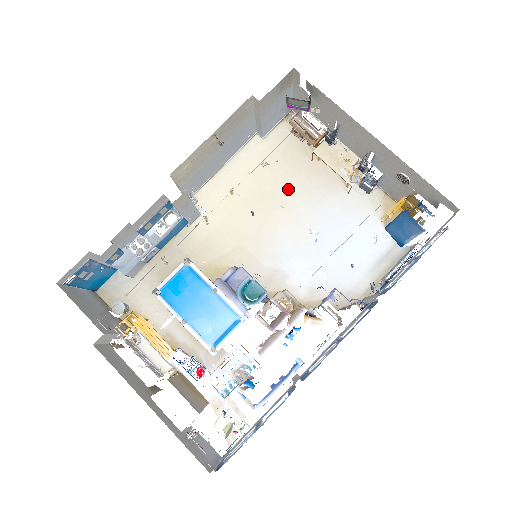
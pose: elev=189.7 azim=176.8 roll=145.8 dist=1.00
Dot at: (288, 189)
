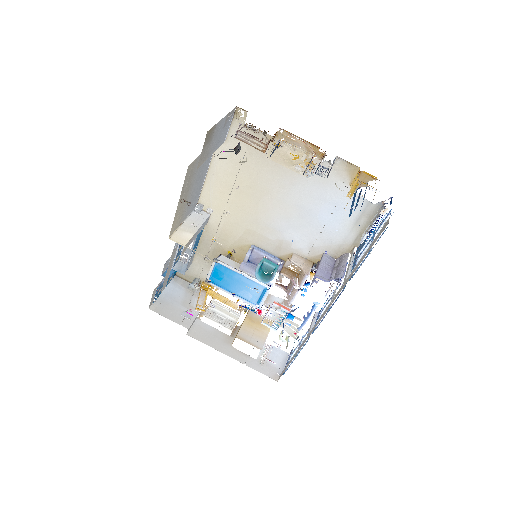
Dot at: (264, 179)
